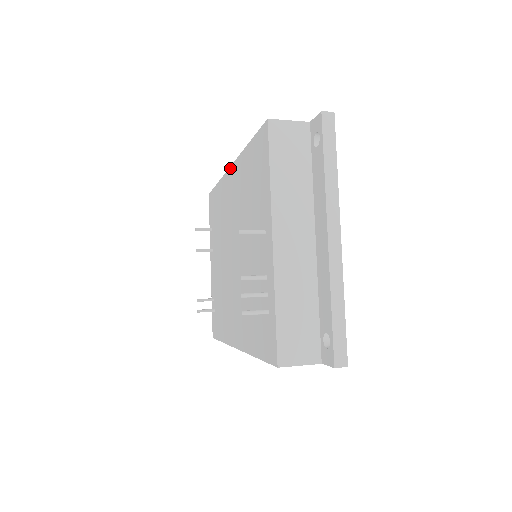
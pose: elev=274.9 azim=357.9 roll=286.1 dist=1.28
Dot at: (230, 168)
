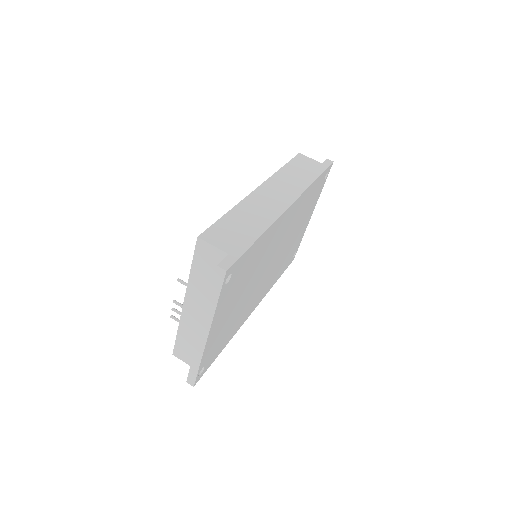
Dot at: (257, 188)
